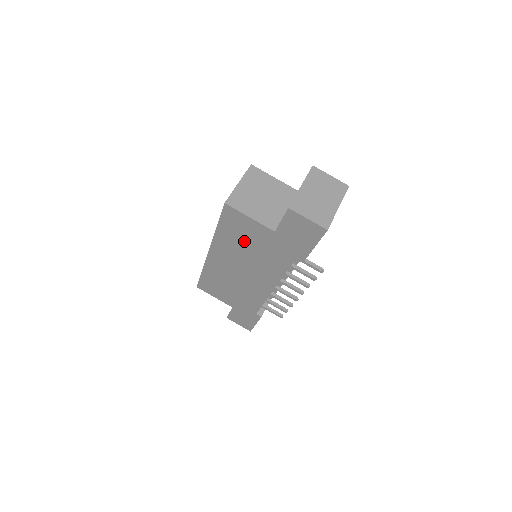
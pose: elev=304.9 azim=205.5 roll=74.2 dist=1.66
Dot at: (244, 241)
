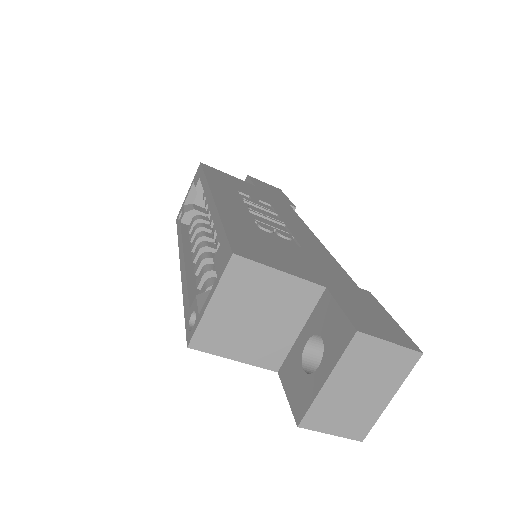
Dot at: occluded
